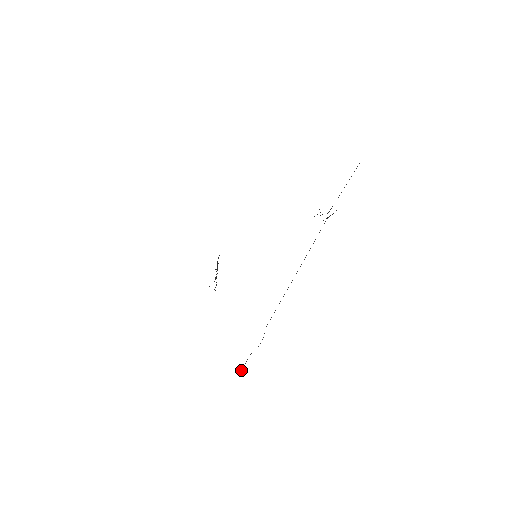
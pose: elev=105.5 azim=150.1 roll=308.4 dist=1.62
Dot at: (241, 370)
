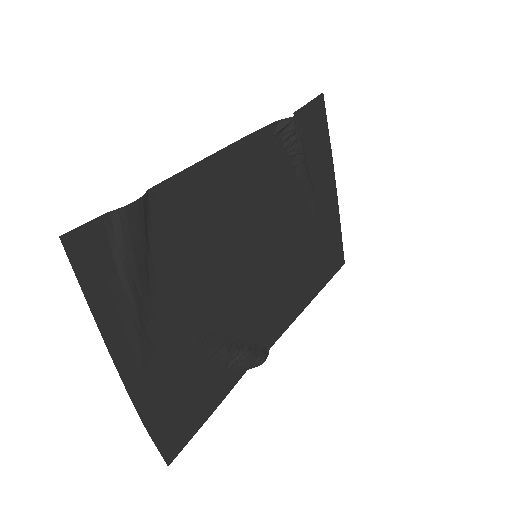
Dot at: (79, 227)
